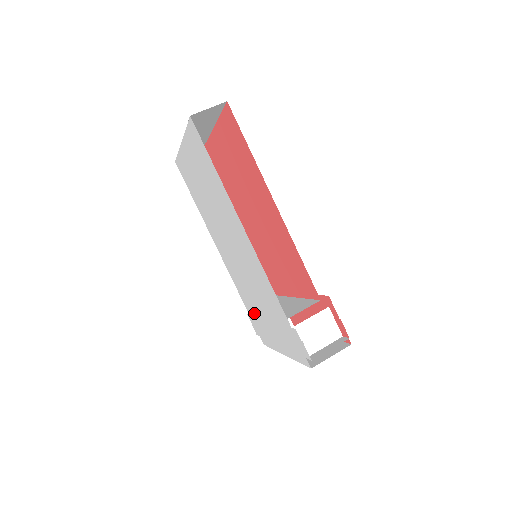
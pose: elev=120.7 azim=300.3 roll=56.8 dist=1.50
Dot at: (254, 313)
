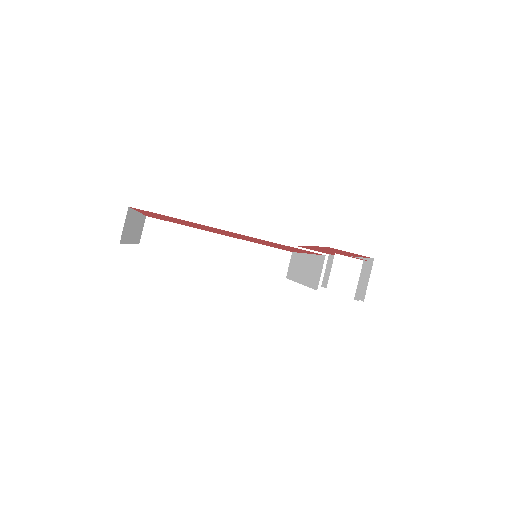
Dot at: occluded
